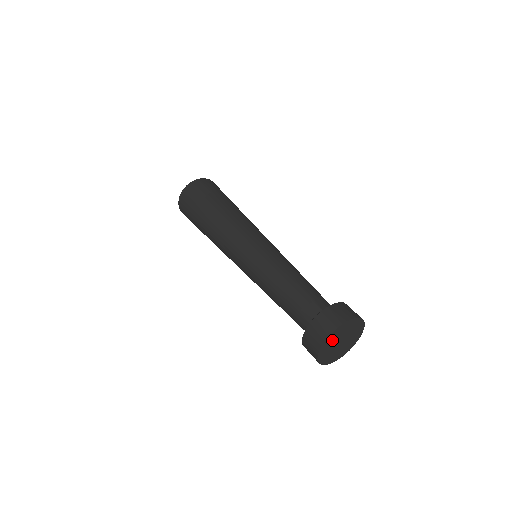
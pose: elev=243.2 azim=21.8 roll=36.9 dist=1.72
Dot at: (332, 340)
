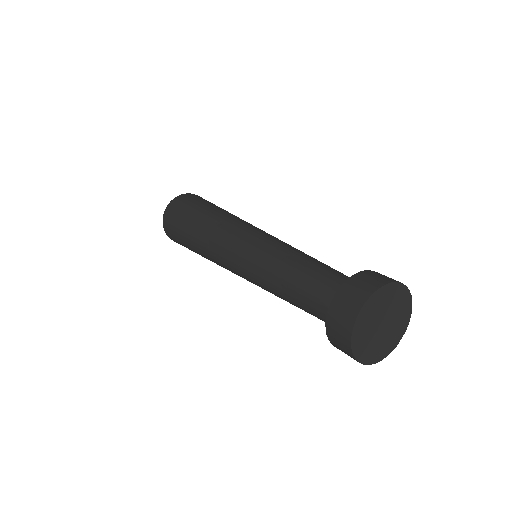
Dot at: (371, 312)
